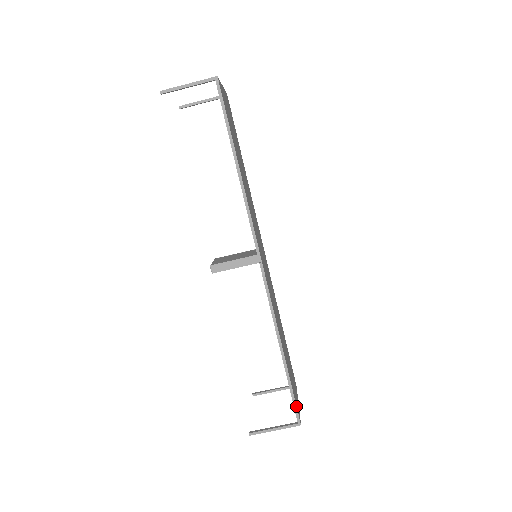
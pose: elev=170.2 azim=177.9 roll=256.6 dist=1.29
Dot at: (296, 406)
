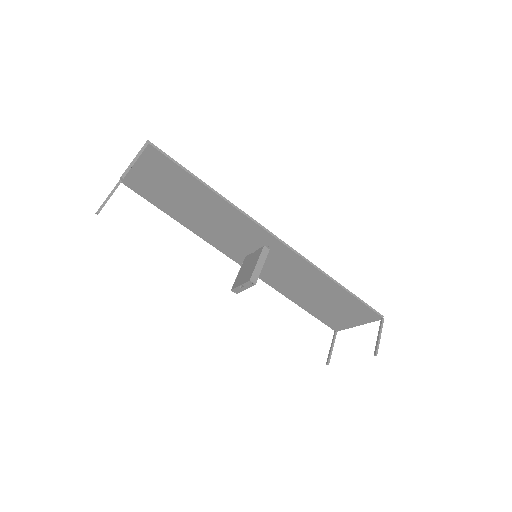
Dot at: (372, 308)
